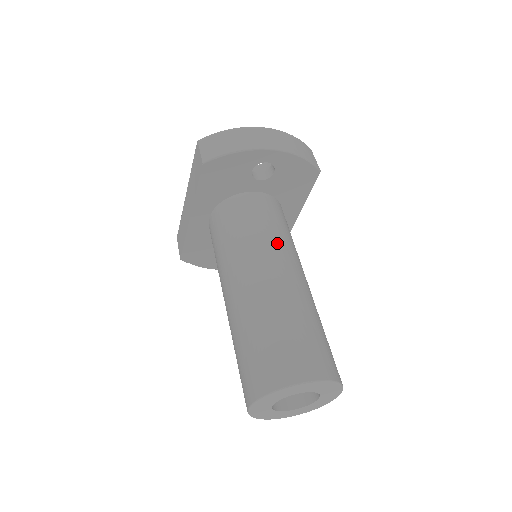
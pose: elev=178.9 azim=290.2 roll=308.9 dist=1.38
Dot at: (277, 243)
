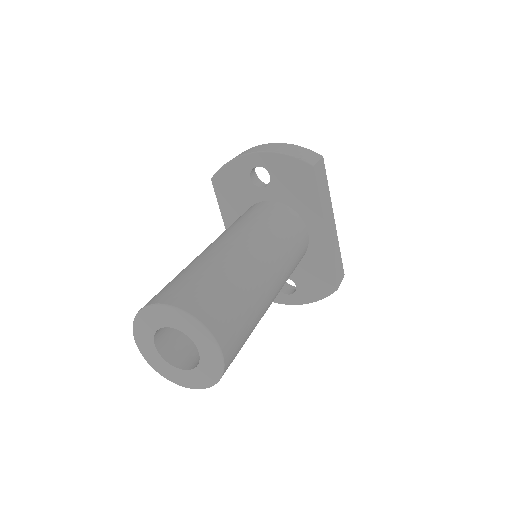
Dot at: (245, 227)
